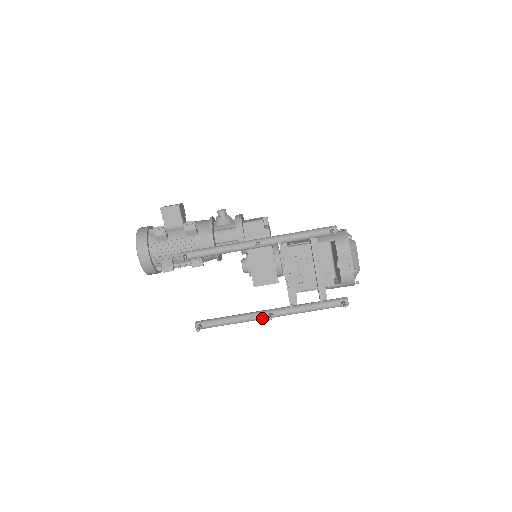
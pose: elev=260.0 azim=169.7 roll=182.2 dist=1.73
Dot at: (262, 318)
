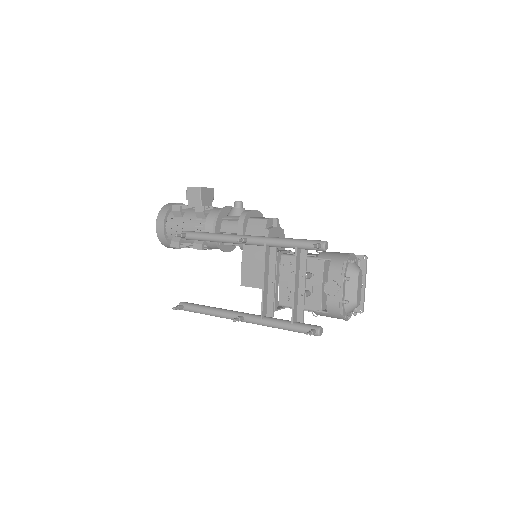
Dot at: occluded
